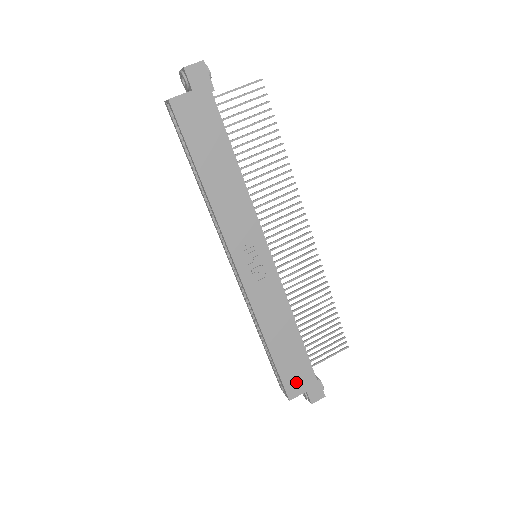
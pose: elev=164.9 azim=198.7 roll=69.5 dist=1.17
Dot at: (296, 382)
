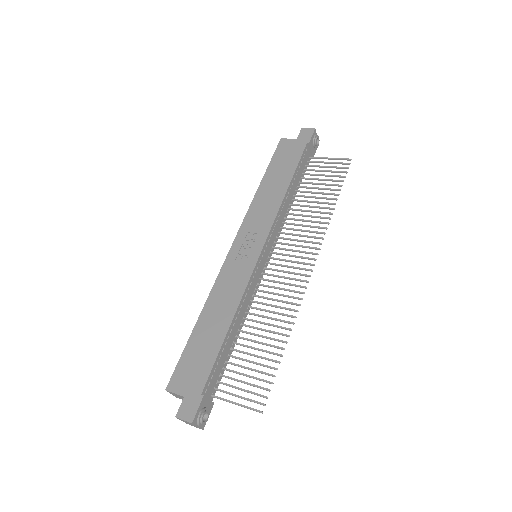
Dot at: (186, 376)
